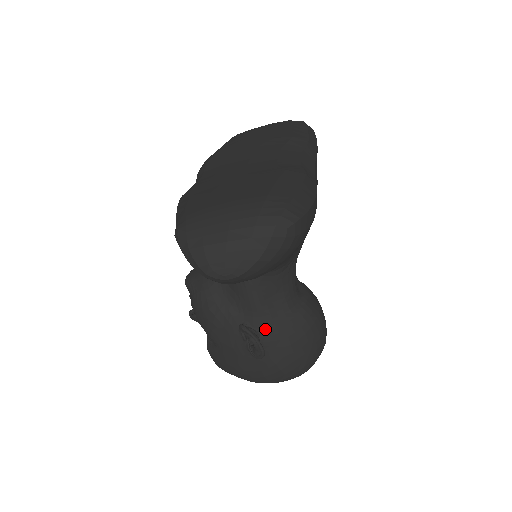
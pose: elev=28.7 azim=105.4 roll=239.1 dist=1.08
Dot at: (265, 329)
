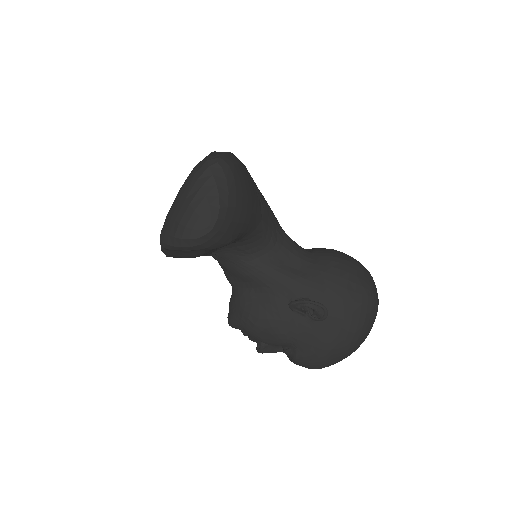
Dot at: (308, 291)
